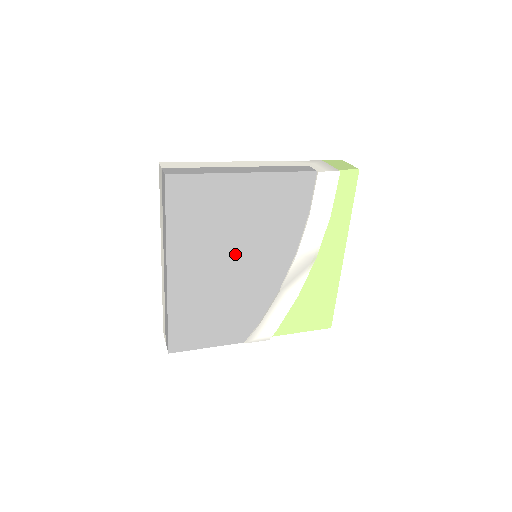
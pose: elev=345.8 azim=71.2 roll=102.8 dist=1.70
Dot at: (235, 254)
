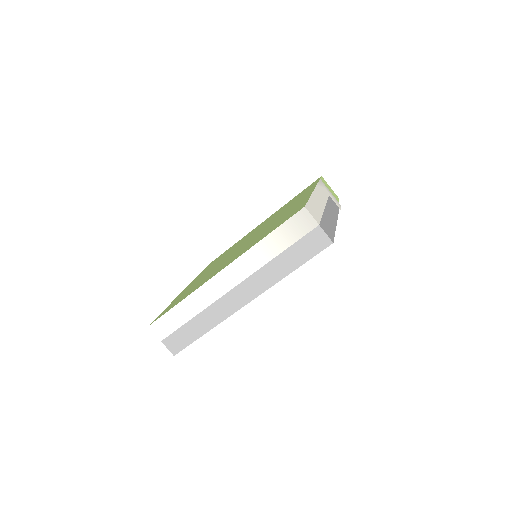
Dot at: occluded
